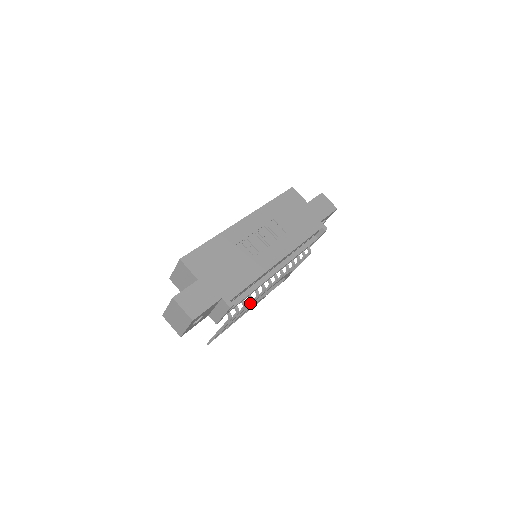
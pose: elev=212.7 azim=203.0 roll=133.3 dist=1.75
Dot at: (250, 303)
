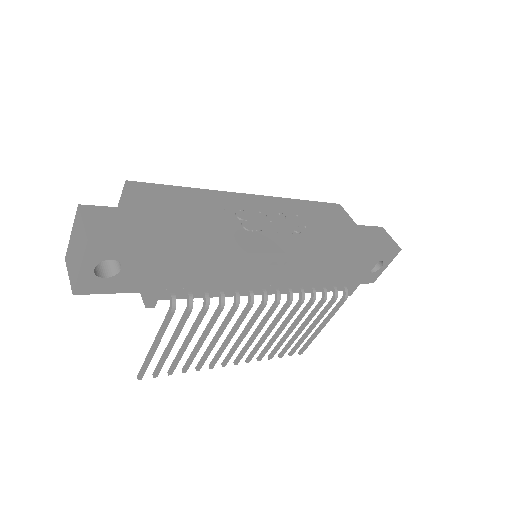
Dot at: (219, 308)
